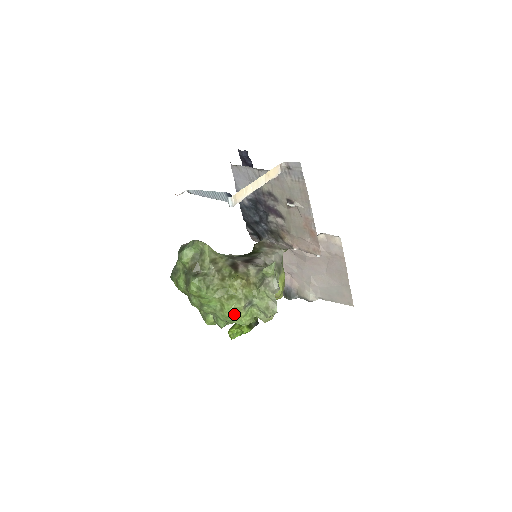
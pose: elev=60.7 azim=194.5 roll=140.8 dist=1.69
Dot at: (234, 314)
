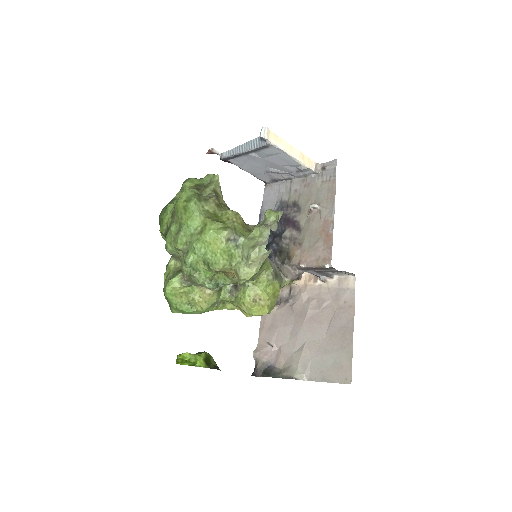
Dot at: (213, 240)
